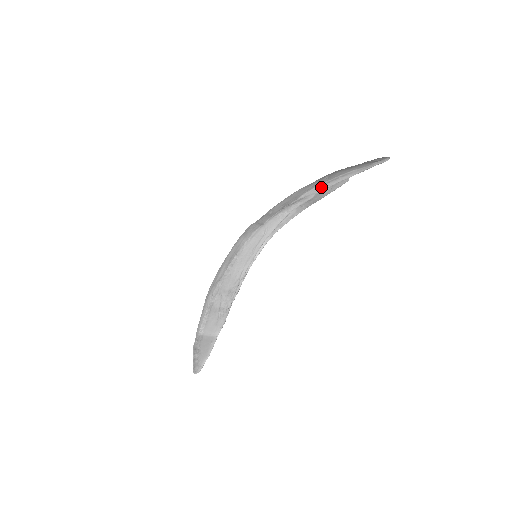
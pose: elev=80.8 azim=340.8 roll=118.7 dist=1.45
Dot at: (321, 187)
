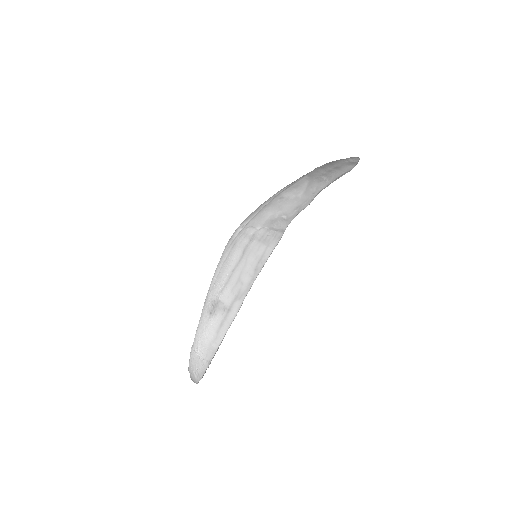
Dot at: occluded
